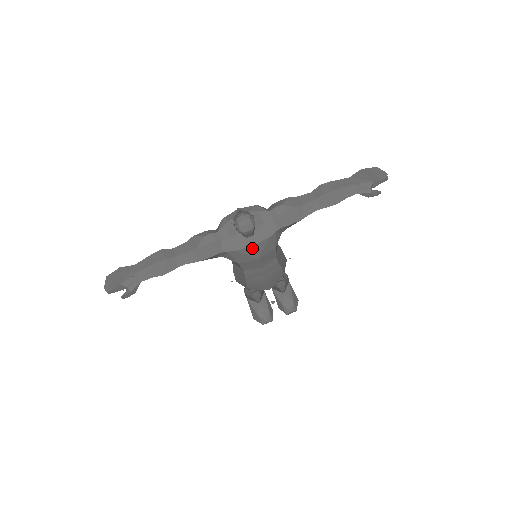
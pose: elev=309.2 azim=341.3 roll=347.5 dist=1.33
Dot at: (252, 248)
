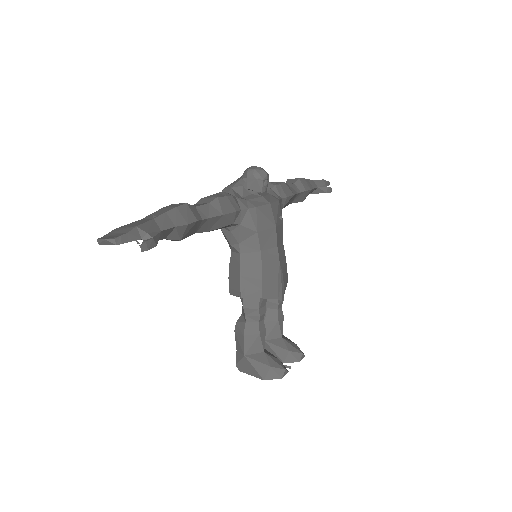
Dot at: (269, 207)
